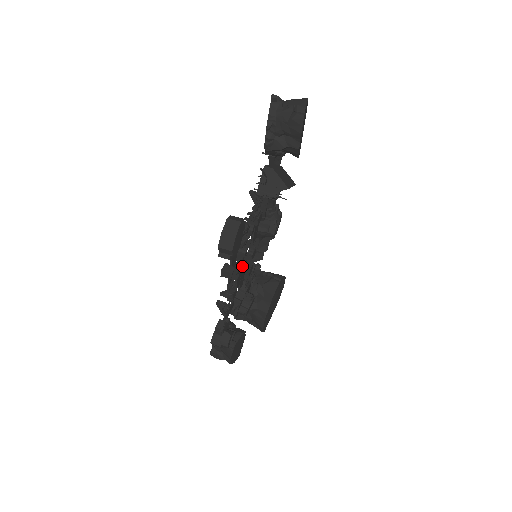
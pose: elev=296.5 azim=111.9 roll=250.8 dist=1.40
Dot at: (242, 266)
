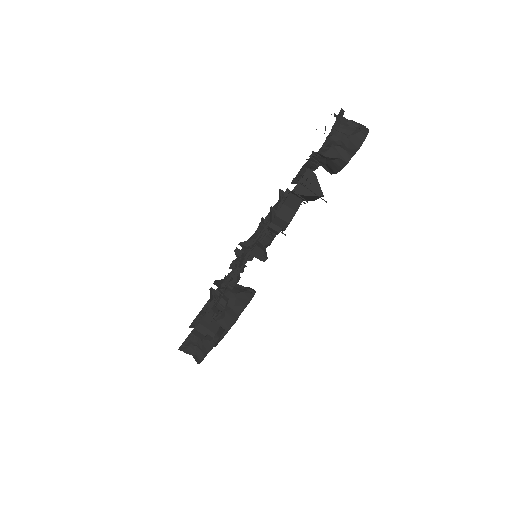
Dot at: (242, 261)
